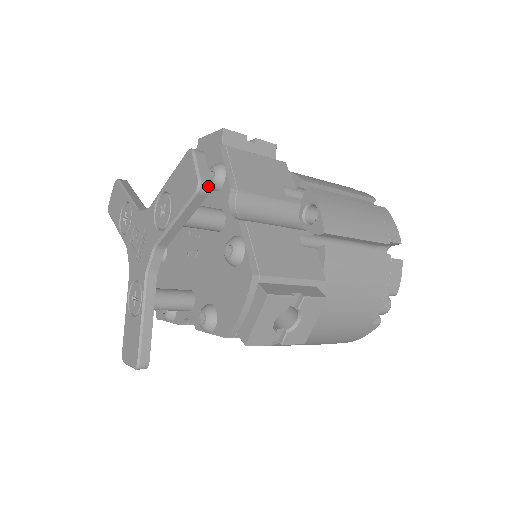
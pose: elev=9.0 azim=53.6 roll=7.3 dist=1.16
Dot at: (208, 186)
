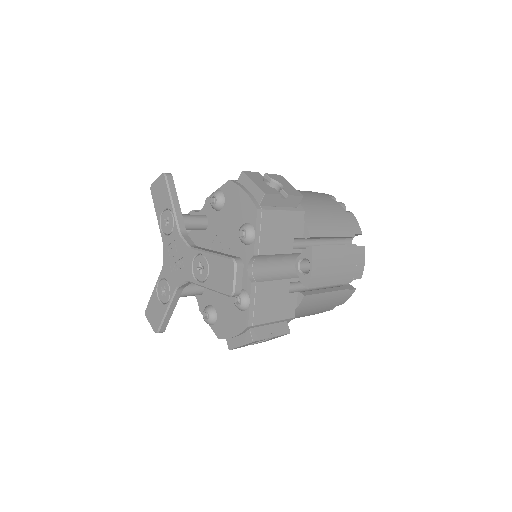
Dot at: (238, 294)
